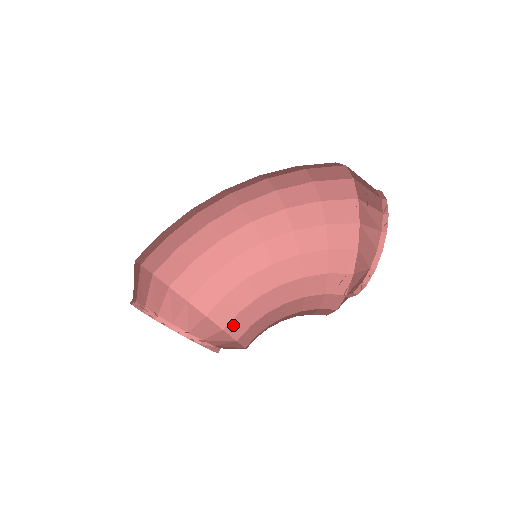
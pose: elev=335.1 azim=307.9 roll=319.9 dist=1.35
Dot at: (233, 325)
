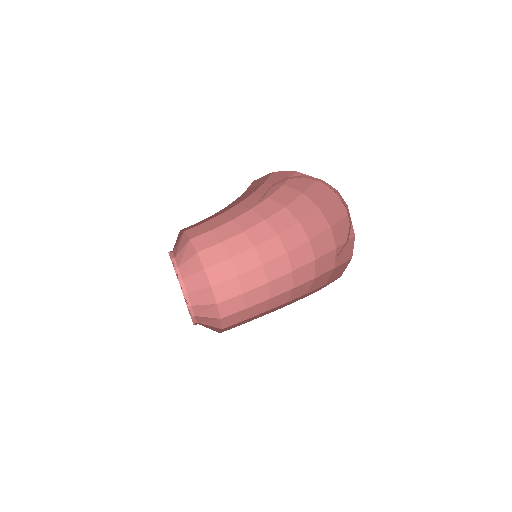
Dot at: occluded
